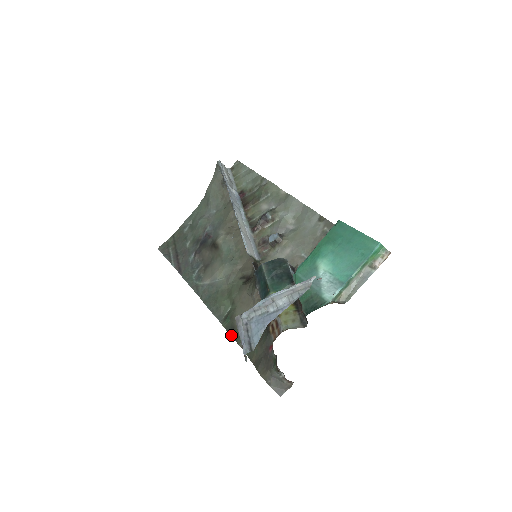
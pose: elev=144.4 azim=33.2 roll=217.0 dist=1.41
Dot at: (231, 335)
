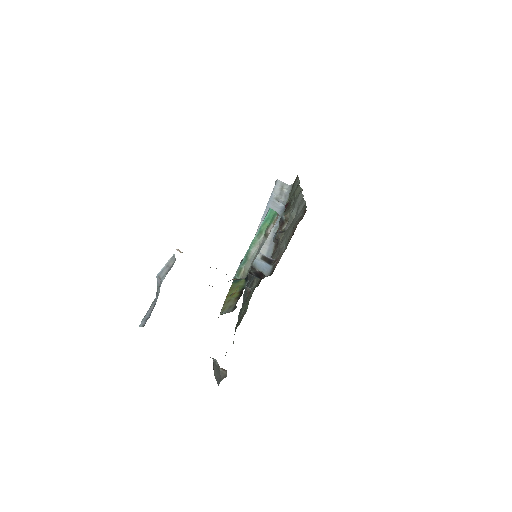
Dot at: occluded
